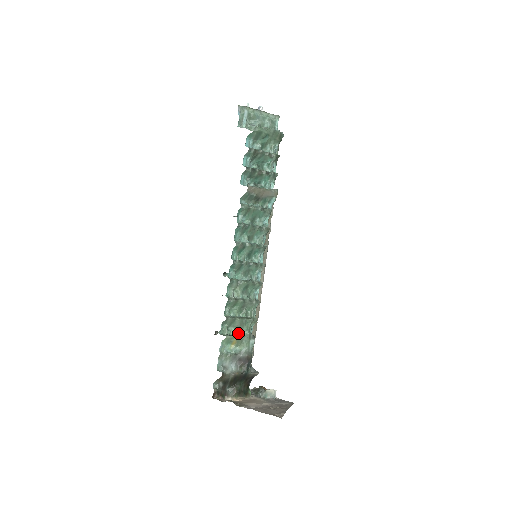
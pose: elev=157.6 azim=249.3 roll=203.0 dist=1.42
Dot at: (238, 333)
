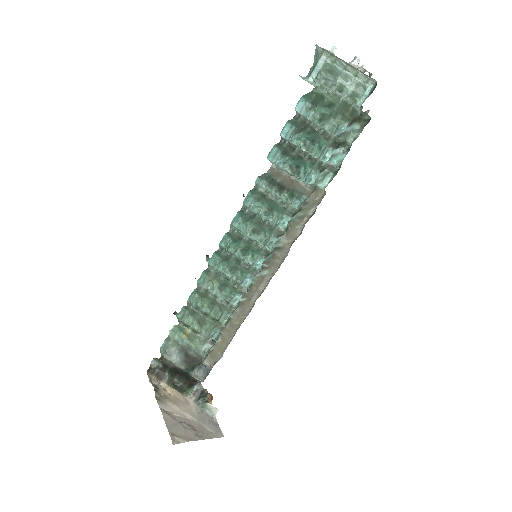
Dot at: (198, 327)
